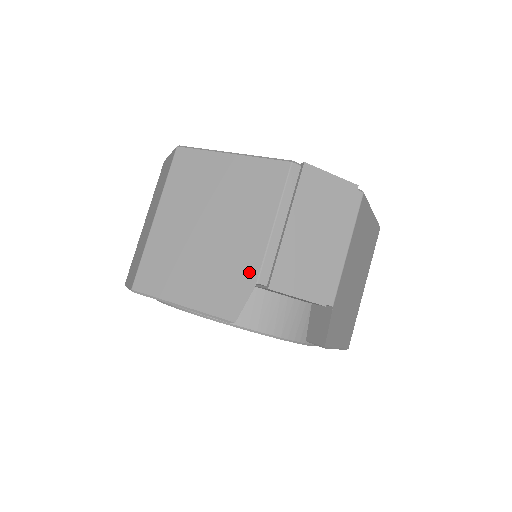
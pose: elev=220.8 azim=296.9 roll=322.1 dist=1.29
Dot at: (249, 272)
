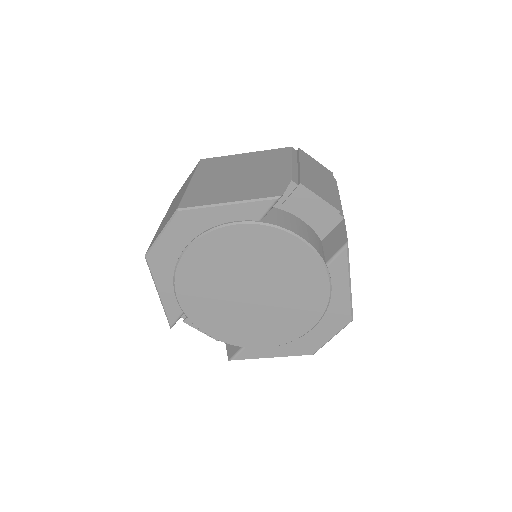
Dot at: (283, 178)
